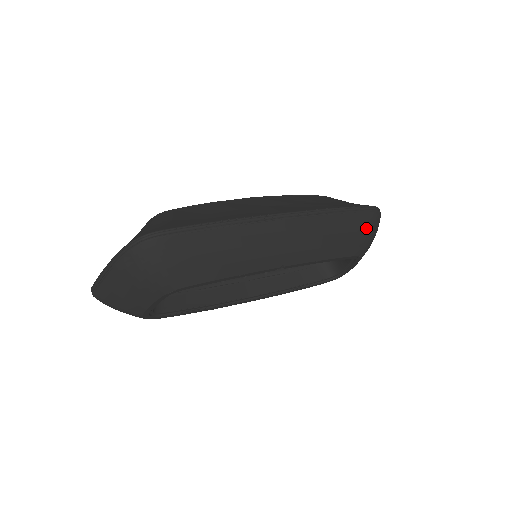
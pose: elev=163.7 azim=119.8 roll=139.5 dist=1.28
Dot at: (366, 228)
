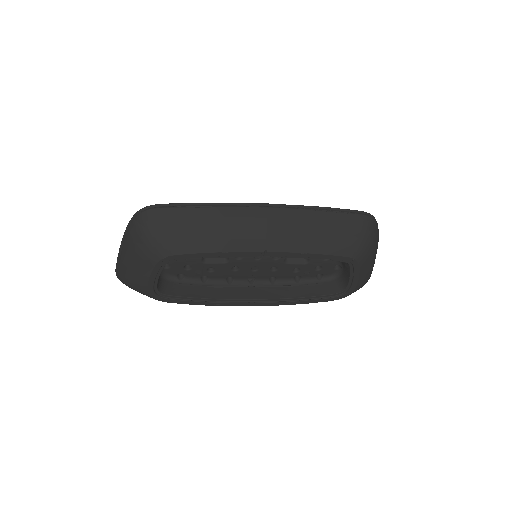
Dot at: (357, 230)
